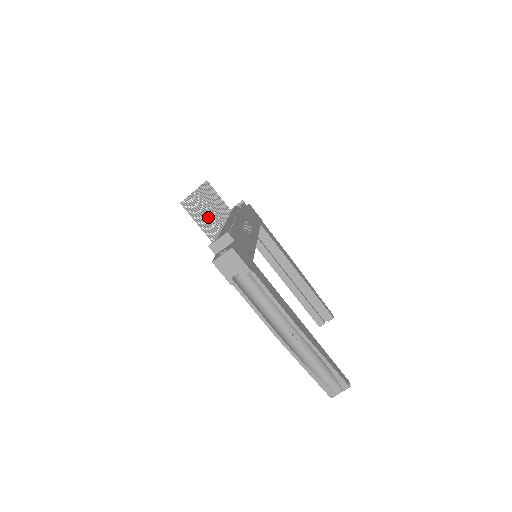
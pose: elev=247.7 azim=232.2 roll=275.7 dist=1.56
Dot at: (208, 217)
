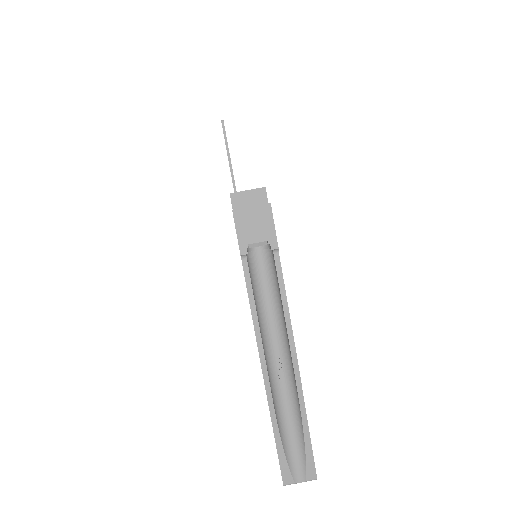
Dot at: occluded
